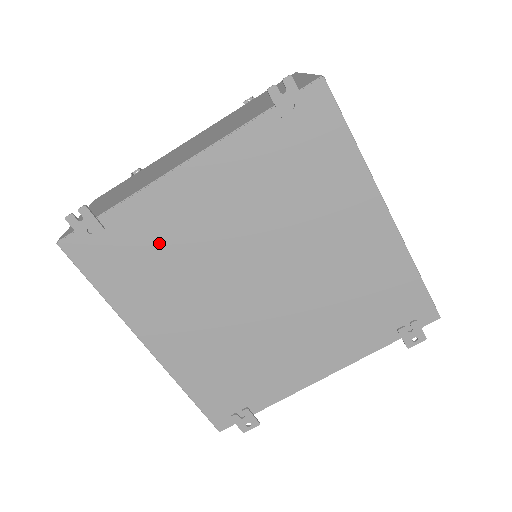
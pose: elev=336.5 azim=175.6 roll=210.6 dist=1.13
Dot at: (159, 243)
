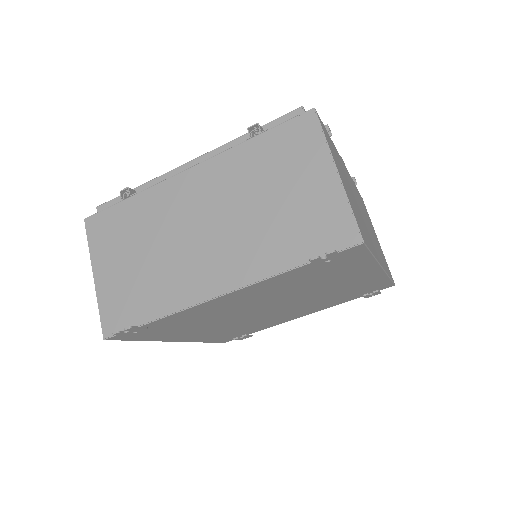
Dot at: (193, 319)
